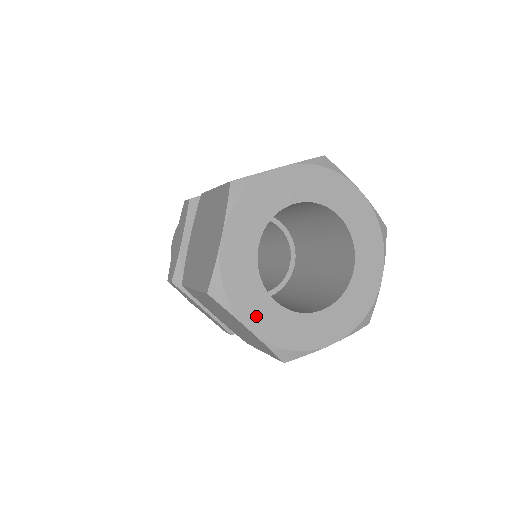
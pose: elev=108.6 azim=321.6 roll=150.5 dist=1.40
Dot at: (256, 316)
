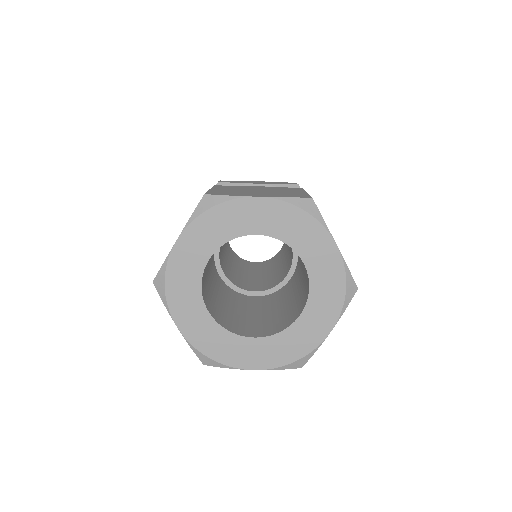
Dot at: (187, 318)
